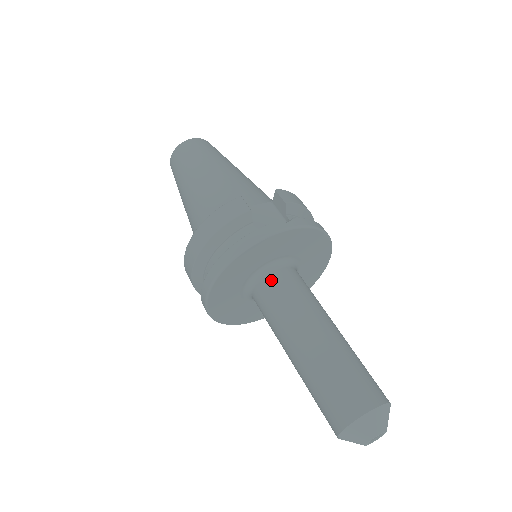
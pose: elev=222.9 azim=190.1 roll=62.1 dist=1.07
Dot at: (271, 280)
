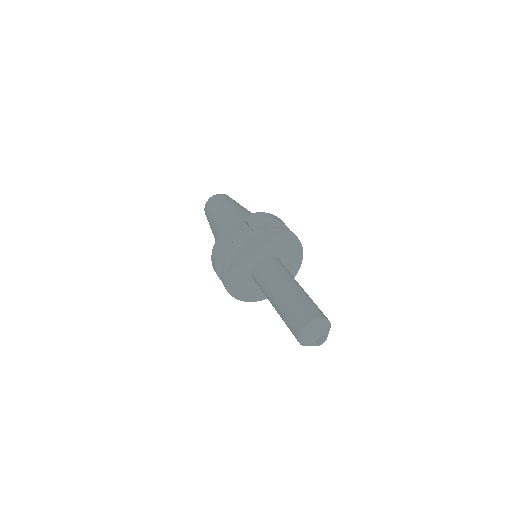
Dot at: (256, 270)
